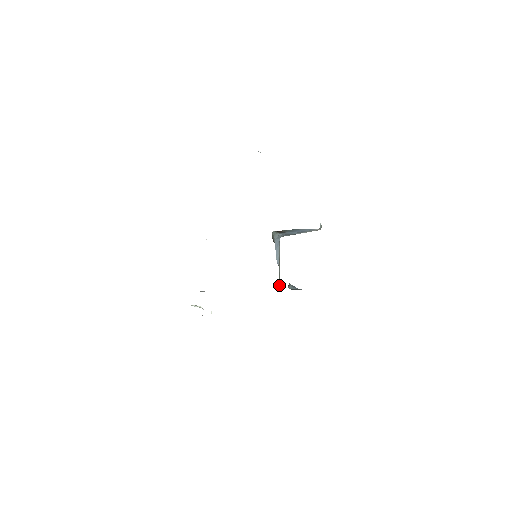
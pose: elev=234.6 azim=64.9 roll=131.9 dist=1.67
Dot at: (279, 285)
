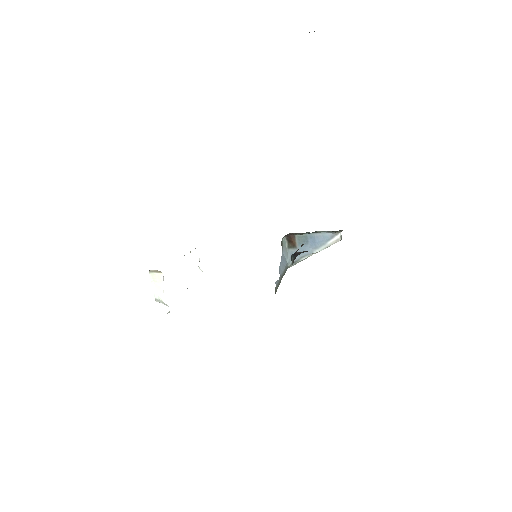
Dot at: (275, 291)
